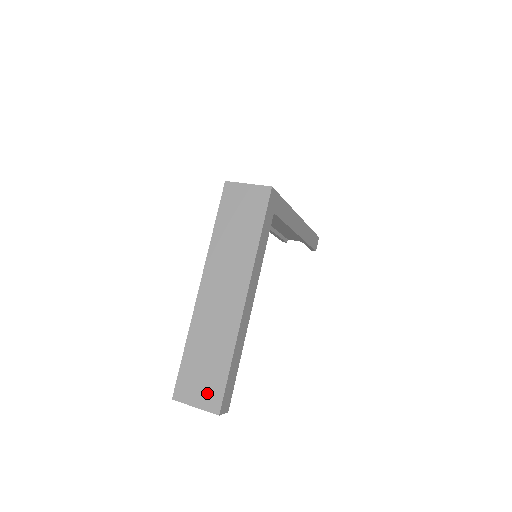
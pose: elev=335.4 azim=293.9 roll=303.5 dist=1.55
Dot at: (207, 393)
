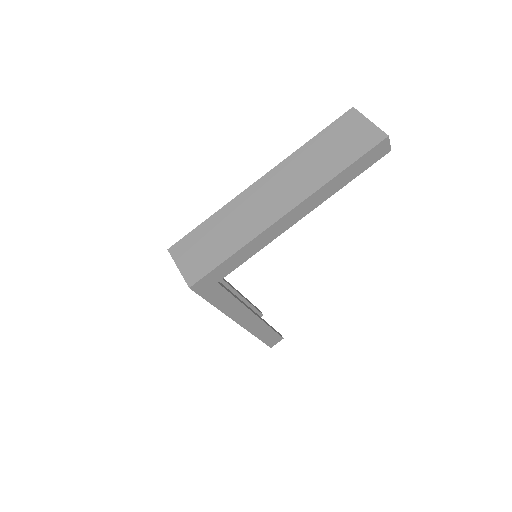
Dot at: occluded
